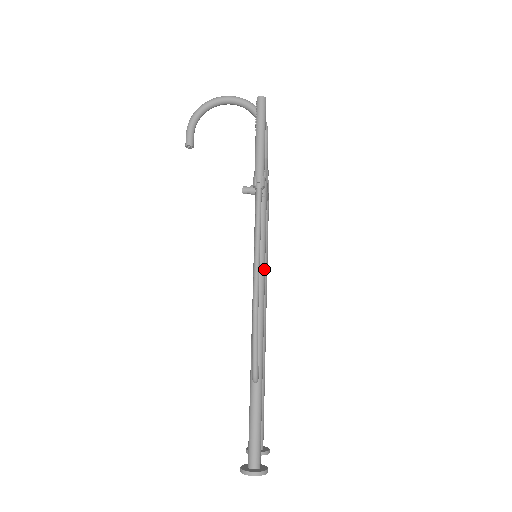
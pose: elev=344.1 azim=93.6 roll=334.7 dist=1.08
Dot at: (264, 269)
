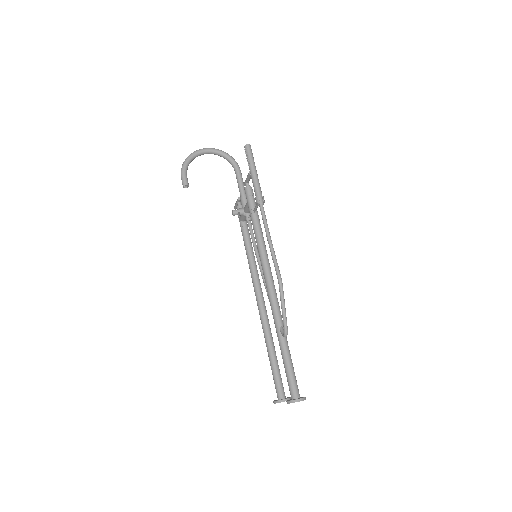
Dot at: occluded
